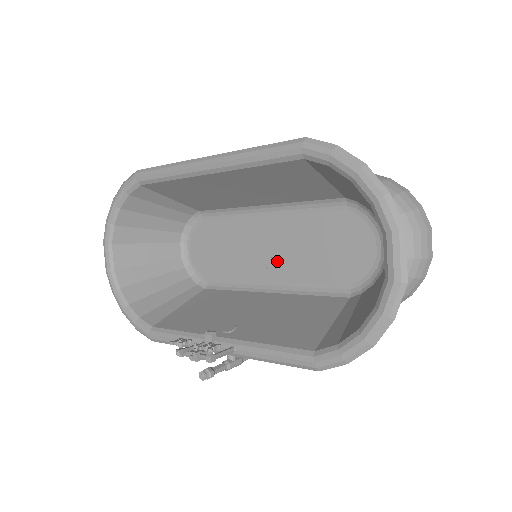
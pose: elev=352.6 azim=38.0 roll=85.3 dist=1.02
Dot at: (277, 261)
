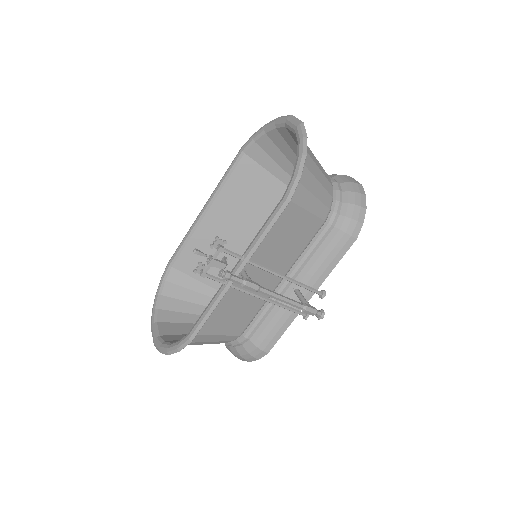
Dot at: occluded
